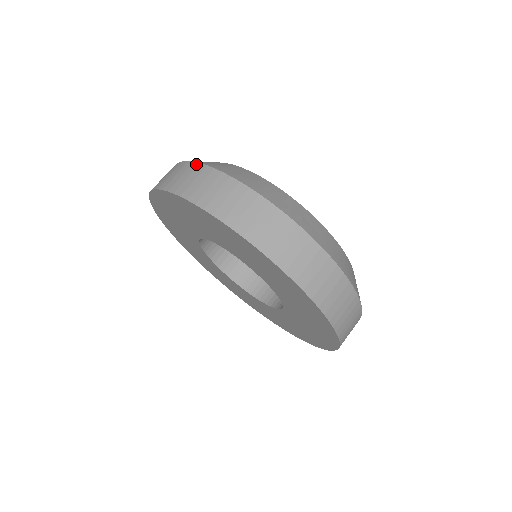
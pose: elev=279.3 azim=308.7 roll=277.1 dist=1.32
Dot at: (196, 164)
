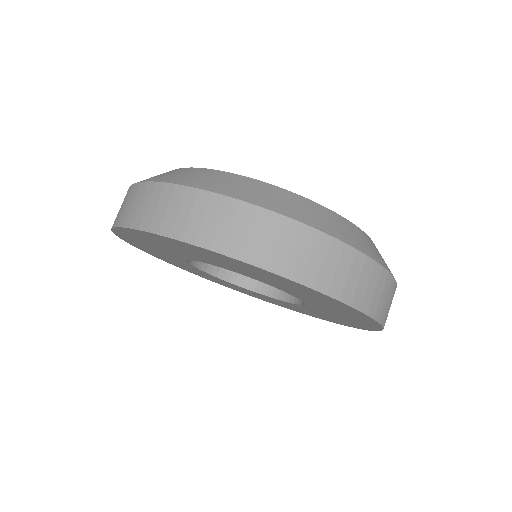
Dot at: (170, 186)
